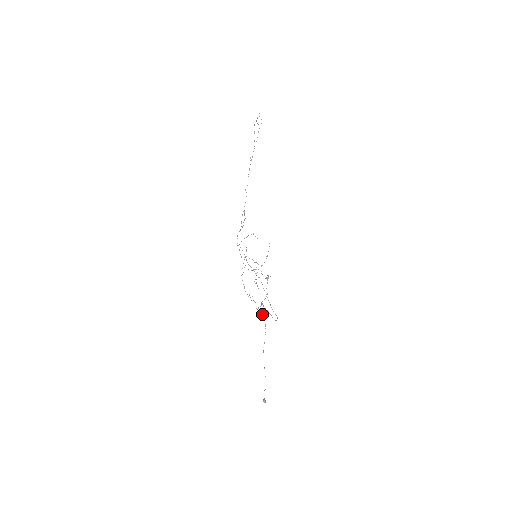
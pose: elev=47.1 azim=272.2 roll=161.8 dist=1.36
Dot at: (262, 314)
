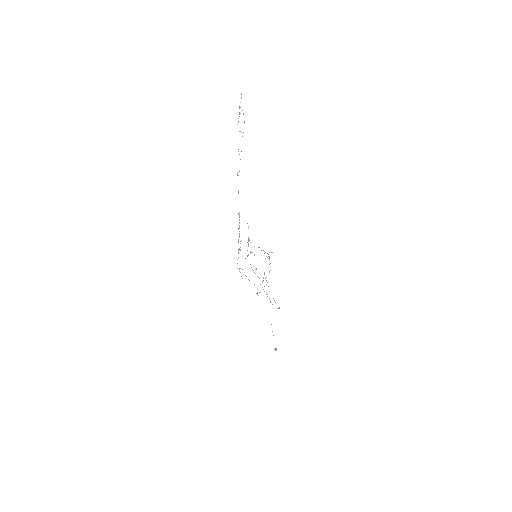
Dot at: (267, 294)
